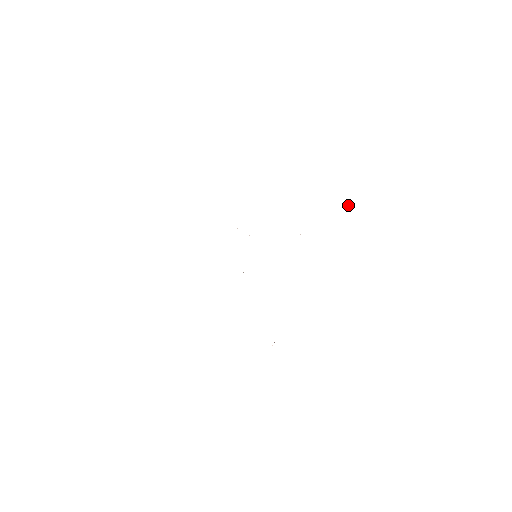
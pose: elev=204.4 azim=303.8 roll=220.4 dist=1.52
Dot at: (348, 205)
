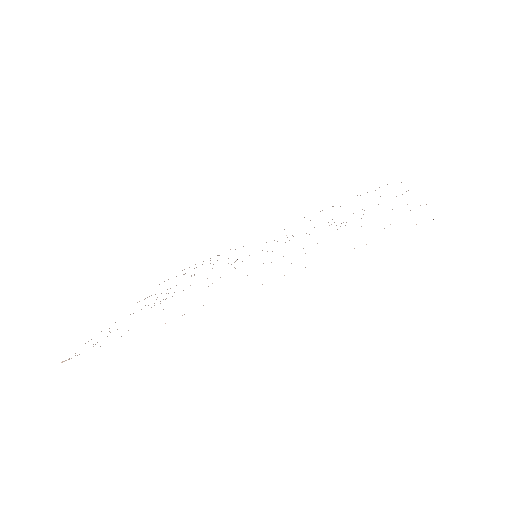
Dot at: occluded
